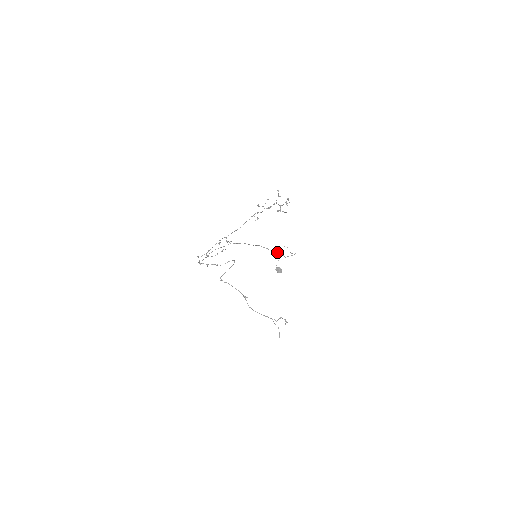
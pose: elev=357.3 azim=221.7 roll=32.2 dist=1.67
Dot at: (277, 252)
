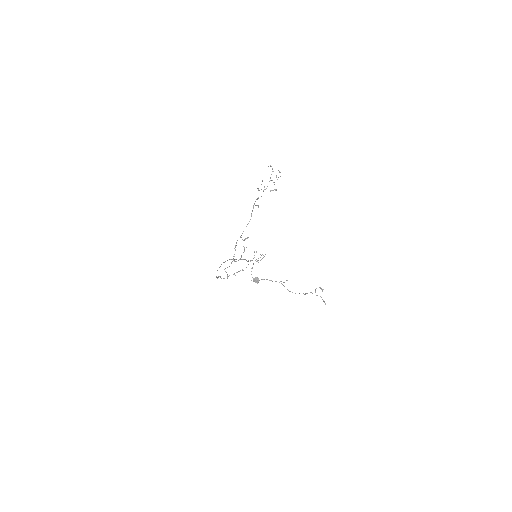
Dot at: (252, 260)
